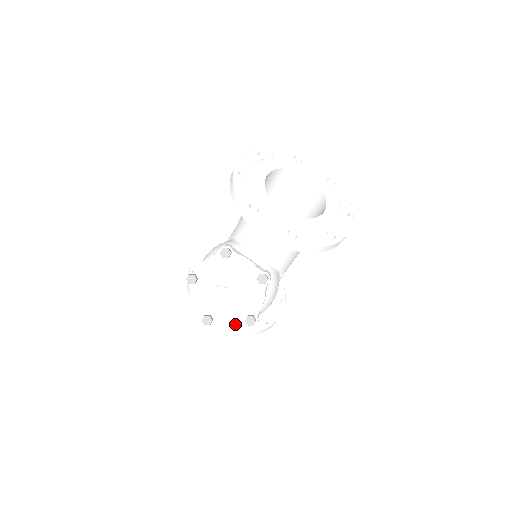
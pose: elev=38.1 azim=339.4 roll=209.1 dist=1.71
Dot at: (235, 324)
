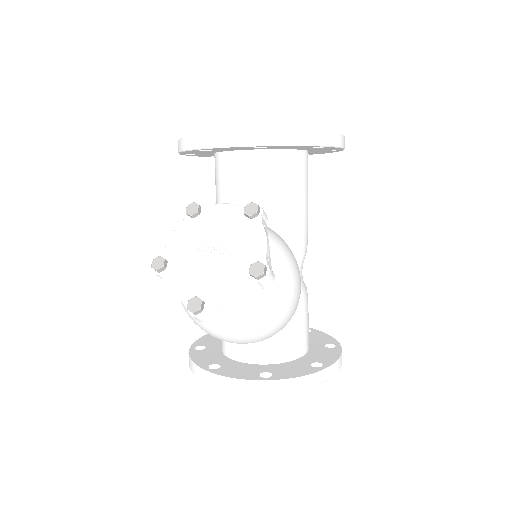
Dot at: (238, 291)
